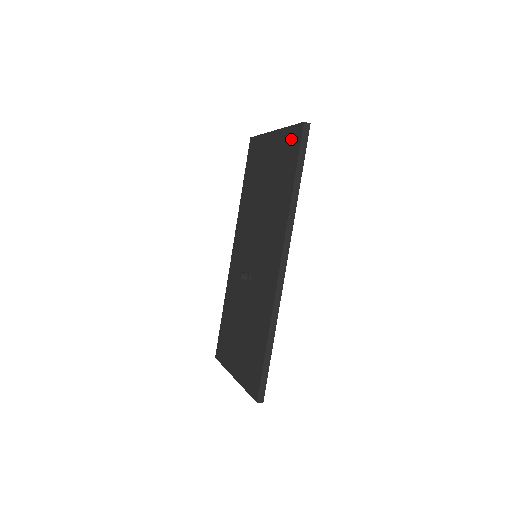
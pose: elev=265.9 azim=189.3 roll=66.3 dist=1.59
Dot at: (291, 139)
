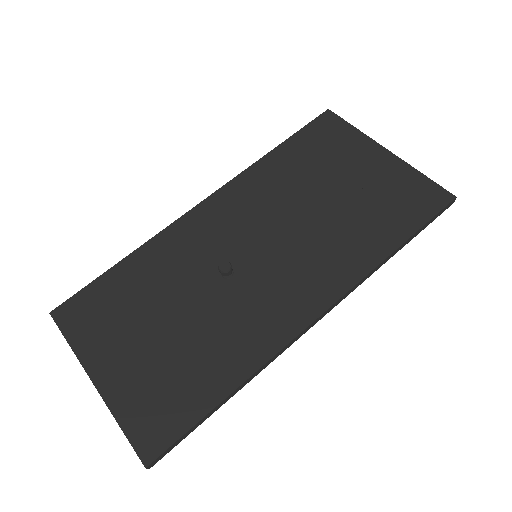
Dot at: (421, 191)
